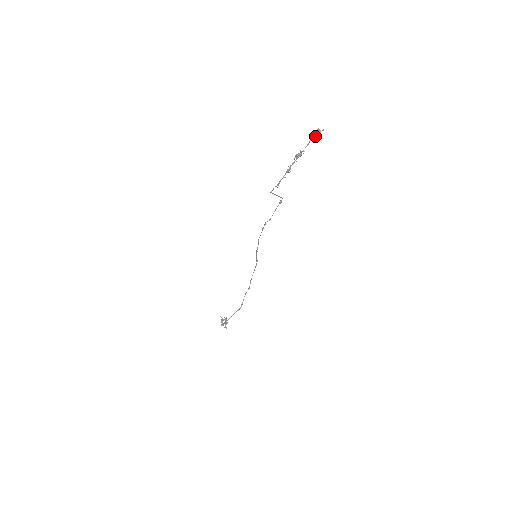
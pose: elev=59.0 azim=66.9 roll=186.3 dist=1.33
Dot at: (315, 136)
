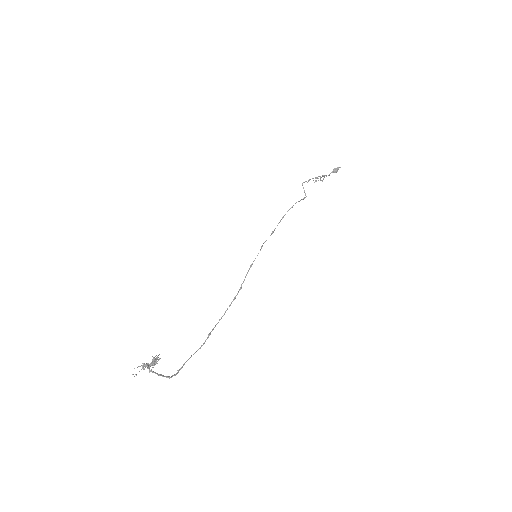
Dot at: (336, 168)
